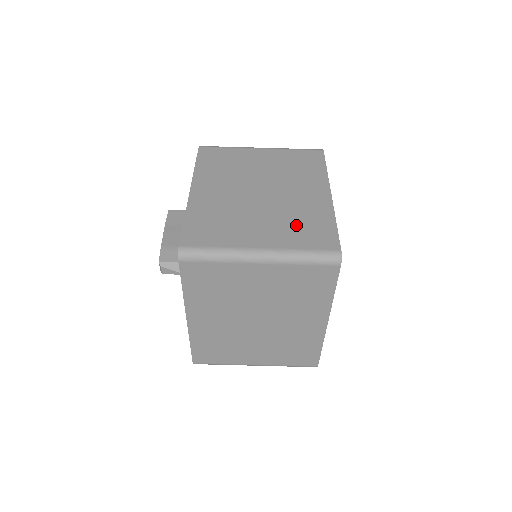
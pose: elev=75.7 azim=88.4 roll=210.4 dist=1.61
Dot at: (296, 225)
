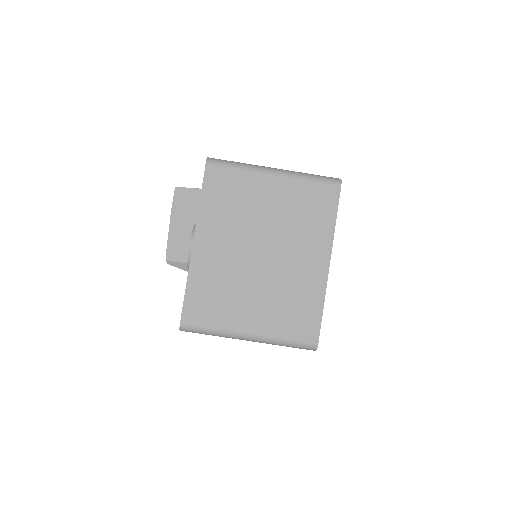
Dot at: (286, 306)
